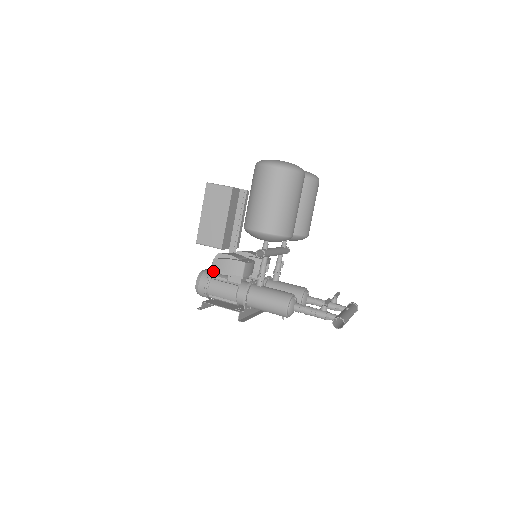
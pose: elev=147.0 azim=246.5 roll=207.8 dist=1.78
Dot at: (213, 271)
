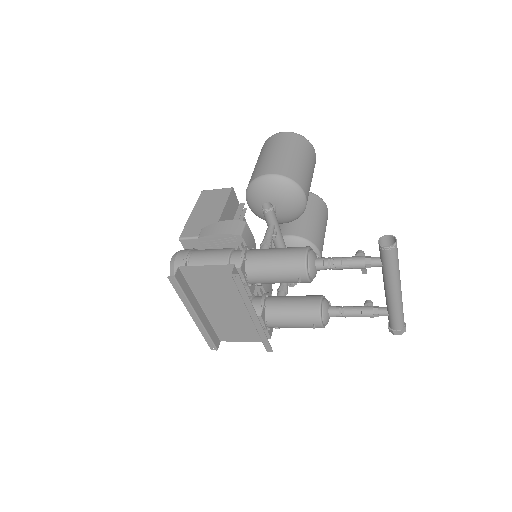
Dot at: (200, 240)
